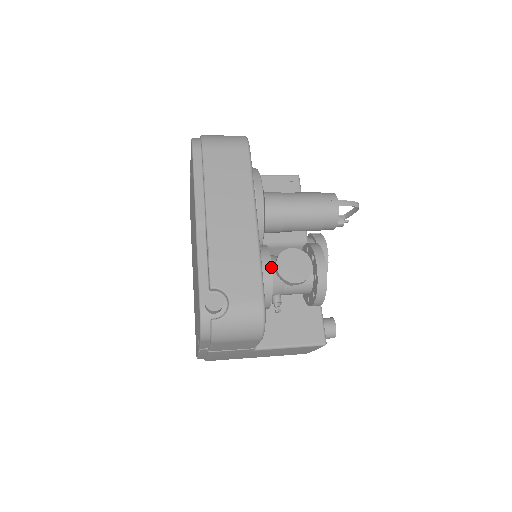
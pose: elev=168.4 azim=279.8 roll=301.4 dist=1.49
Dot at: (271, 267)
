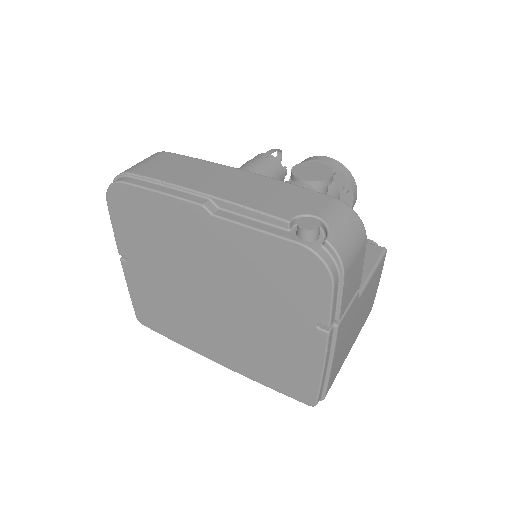
Dot at: (301, 183)
